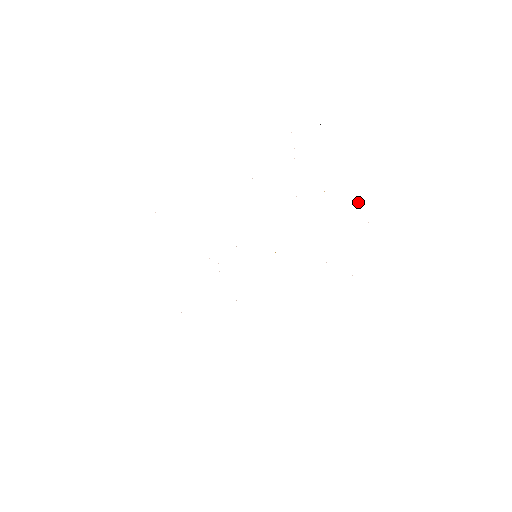
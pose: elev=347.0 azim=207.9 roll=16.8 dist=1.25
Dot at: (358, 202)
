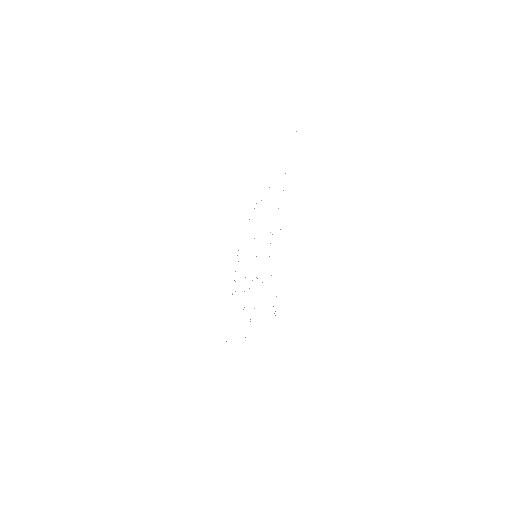
Dot at: occluded
